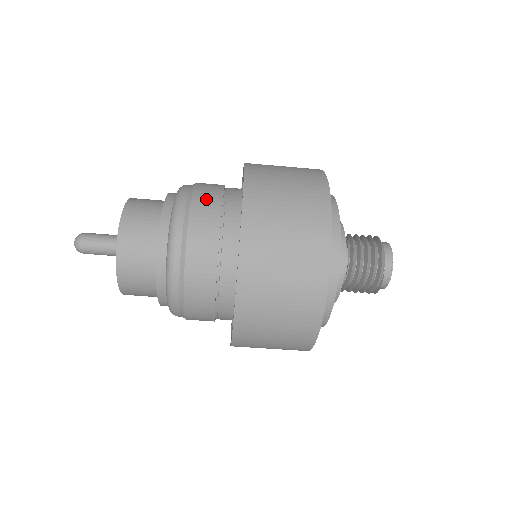
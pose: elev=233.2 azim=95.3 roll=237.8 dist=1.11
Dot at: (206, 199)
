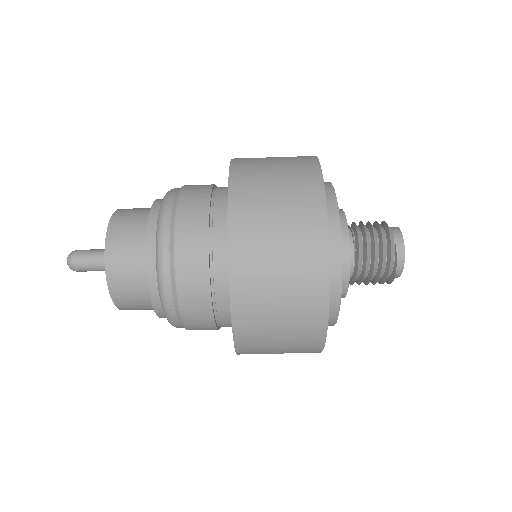
Dot at: (198, 185)
